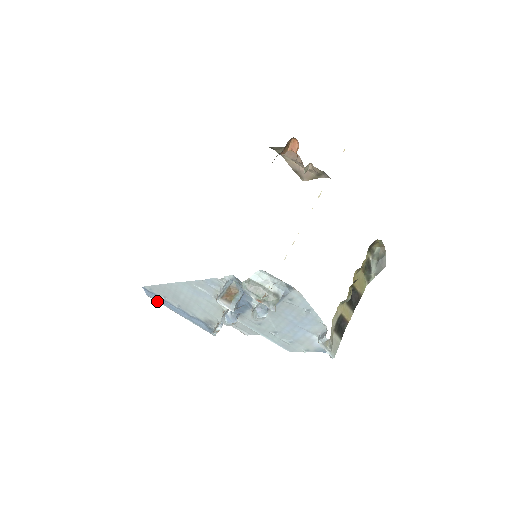
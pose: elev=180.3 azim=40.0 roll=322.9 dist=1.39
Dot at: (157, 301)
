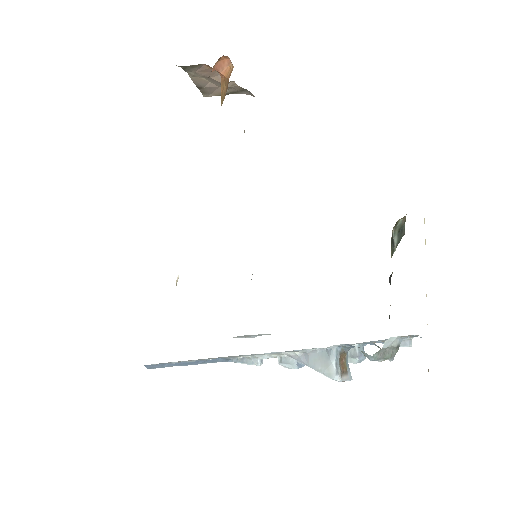
Dot at: occluded
